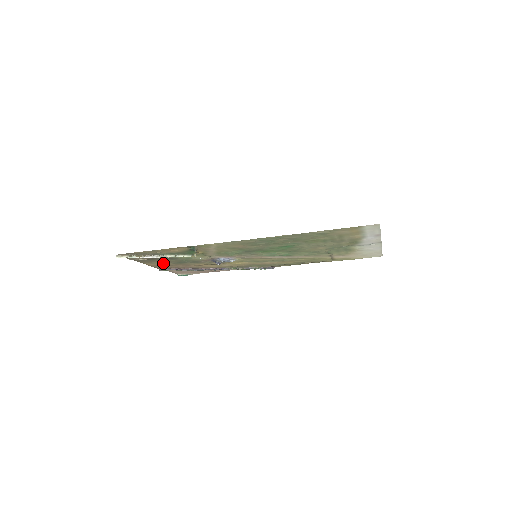
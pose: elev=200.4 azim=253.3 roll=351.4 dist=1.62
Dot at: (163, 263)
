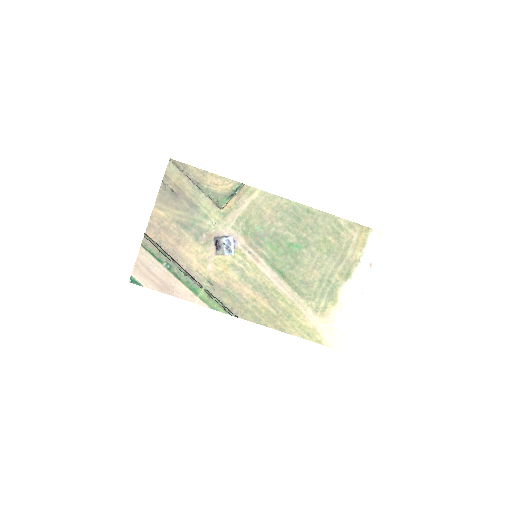
Dot at: (168, 218)
